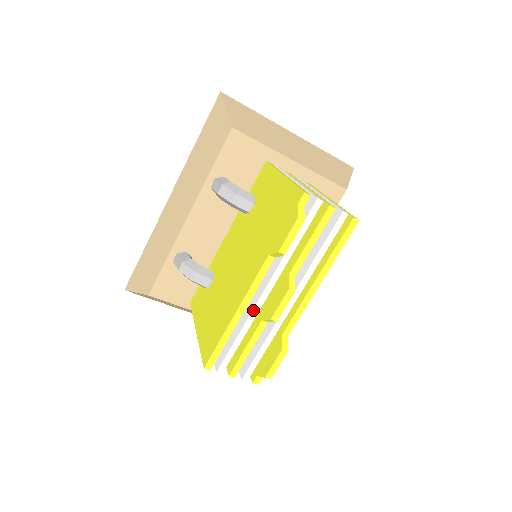
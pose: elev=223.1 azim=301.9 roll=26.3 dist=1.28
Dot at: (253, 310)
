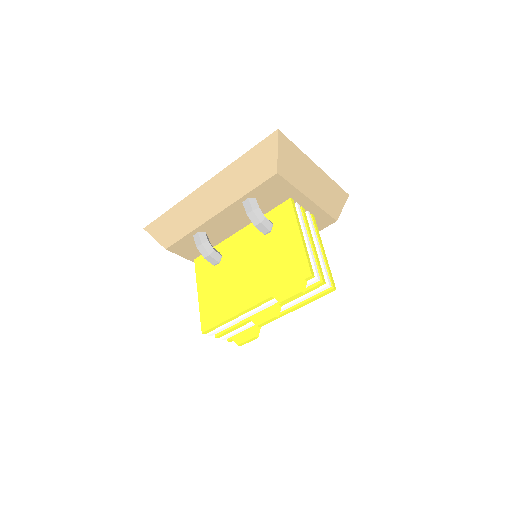
Dot at: (247, 315)
